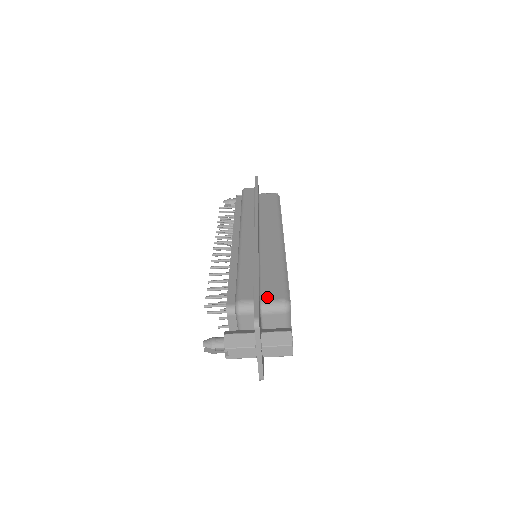
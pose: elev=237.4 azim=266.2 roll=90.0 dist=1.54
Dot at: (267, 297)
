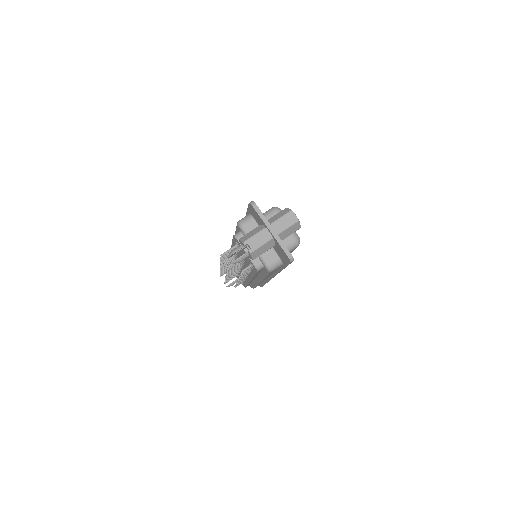
Dot at: occluded
